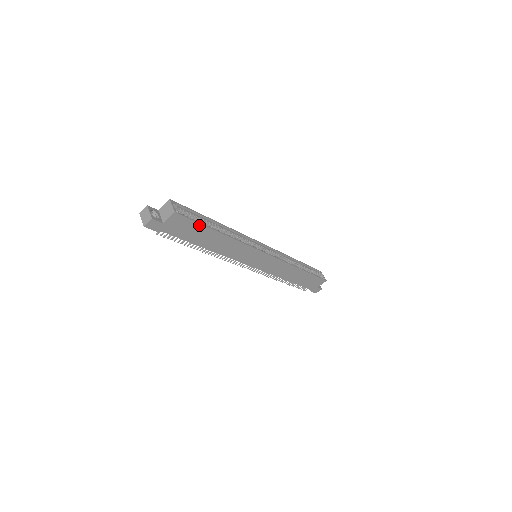
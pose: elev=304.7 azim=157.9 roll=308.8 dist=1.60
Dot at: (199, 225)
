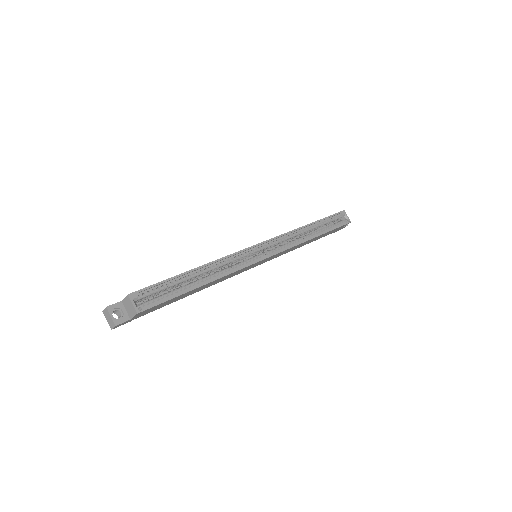
Dot at: (172, 298)
